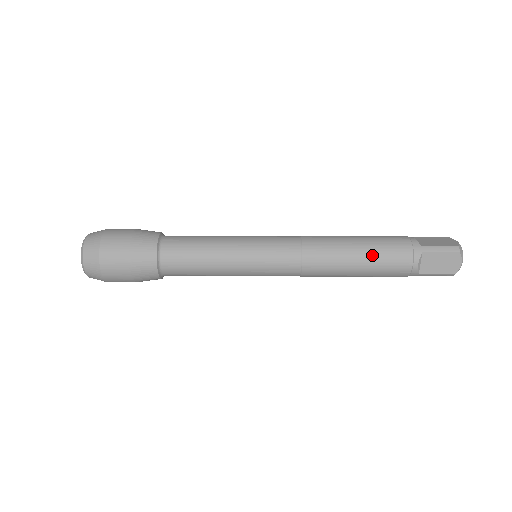
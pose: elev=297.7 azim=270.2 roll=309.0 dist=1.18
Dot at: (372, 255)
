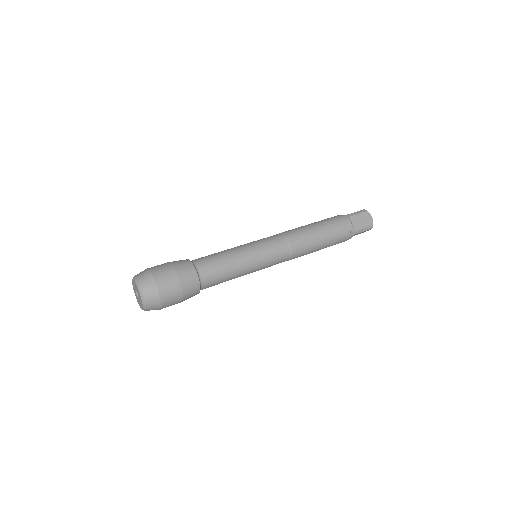
Dot at: (325, 226)
